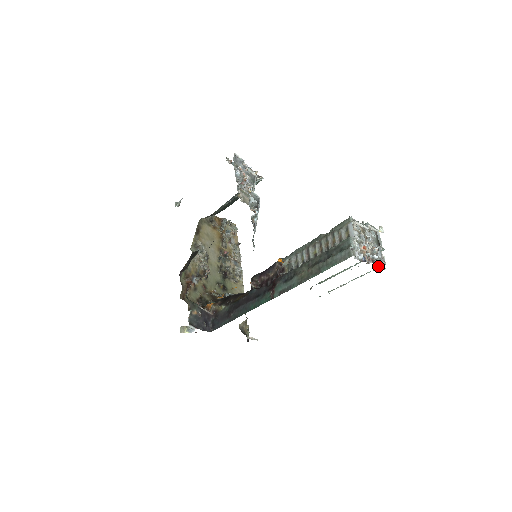
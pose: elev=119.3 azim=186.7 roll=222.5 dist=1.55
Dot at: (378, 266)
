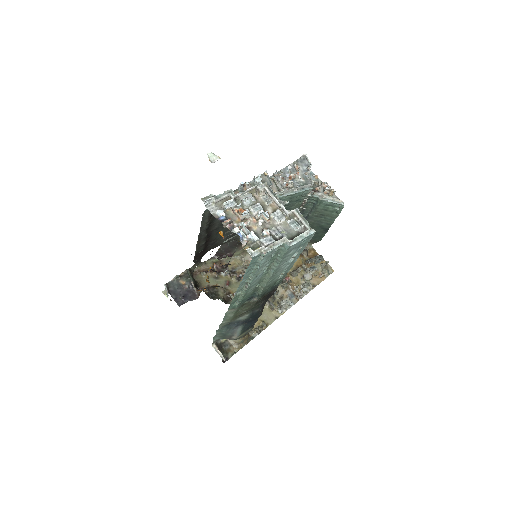
Dot at: (246, 246)
